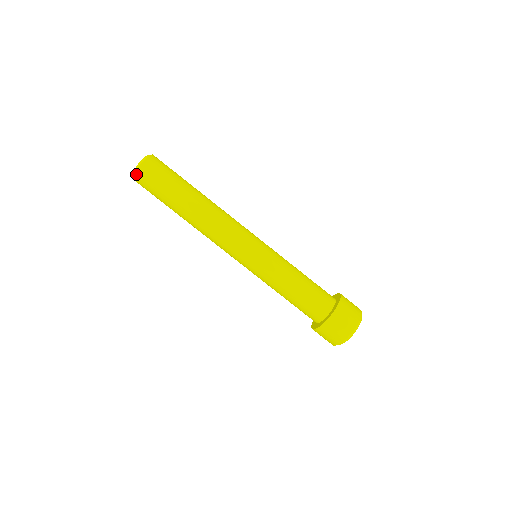
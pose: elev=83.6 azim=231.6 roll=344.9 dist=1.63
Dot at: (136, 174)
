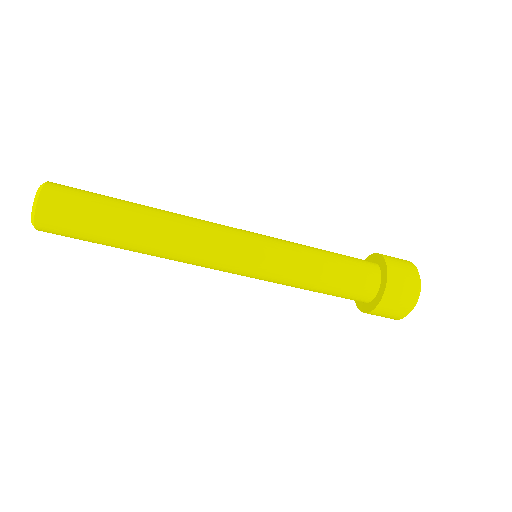
Dot at: (38, 229)
